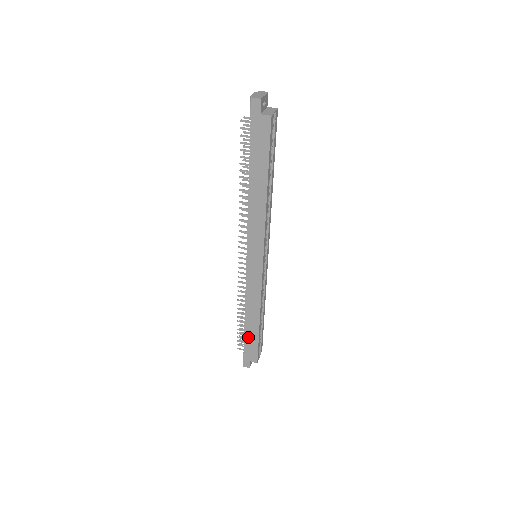
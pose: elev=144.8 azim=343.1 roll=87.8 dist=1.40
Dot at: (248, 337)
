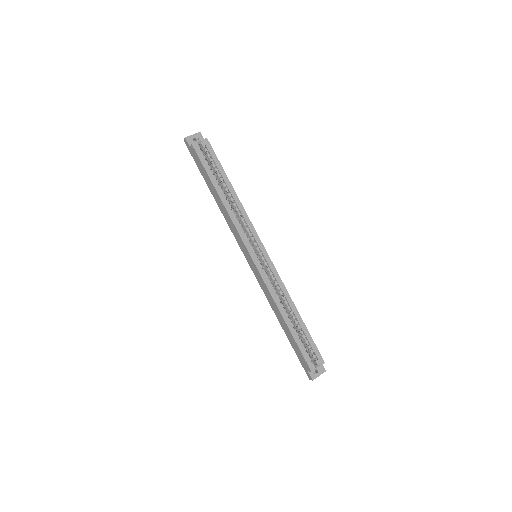
Dot at: (291, 341)
